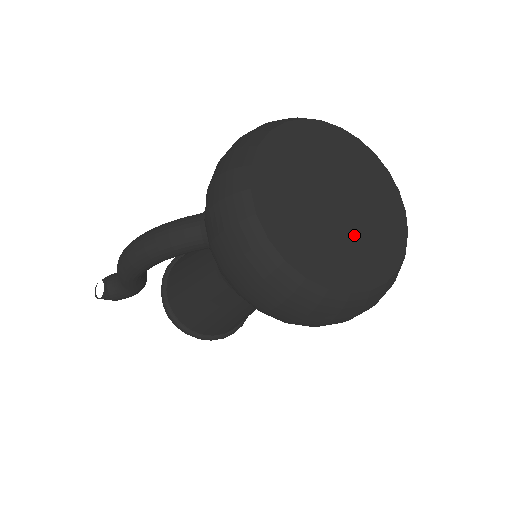
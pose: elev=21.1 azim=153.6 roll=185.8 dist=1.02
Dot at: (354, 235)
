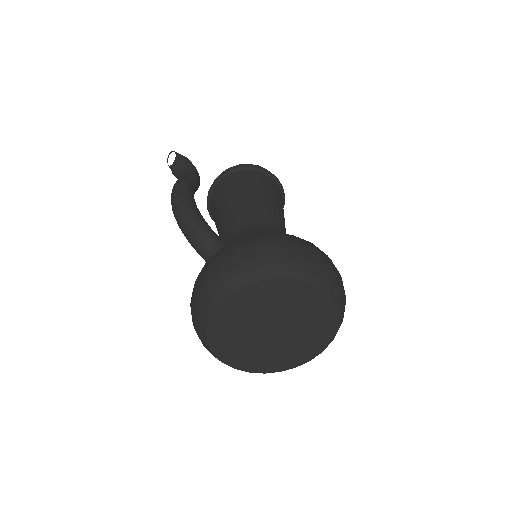
Dot at: (268, 348)
